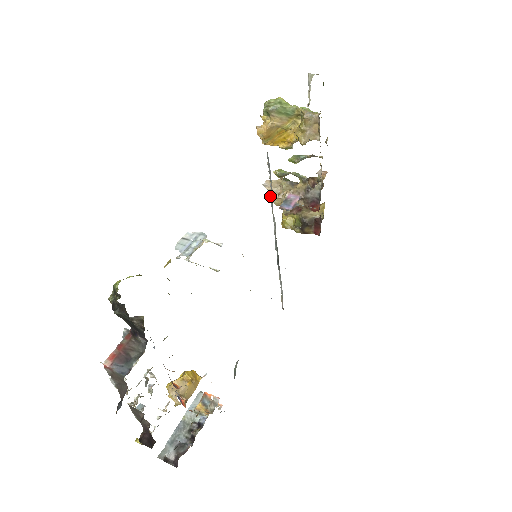
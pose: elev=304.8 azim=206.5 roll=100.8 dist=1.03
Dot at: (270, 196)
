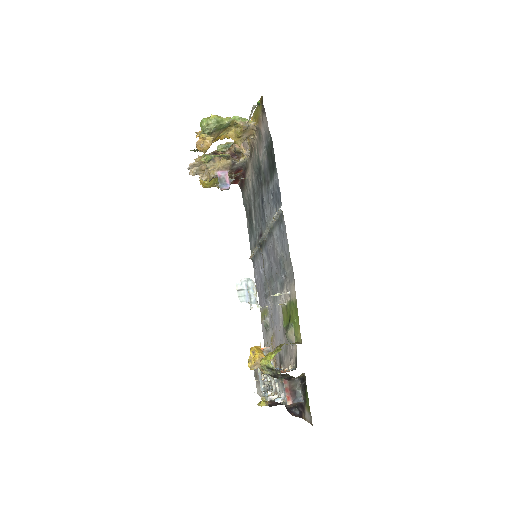
Dot at: occluded
